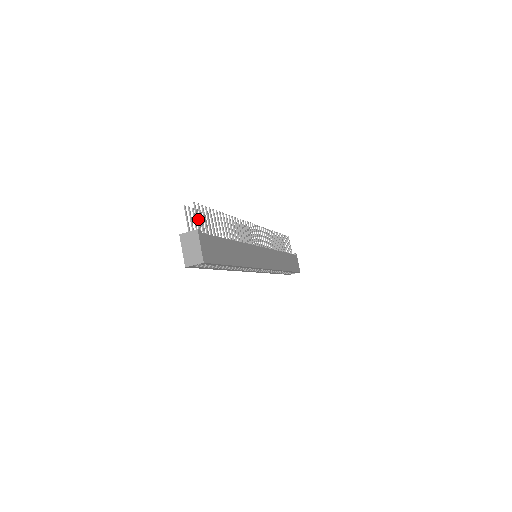
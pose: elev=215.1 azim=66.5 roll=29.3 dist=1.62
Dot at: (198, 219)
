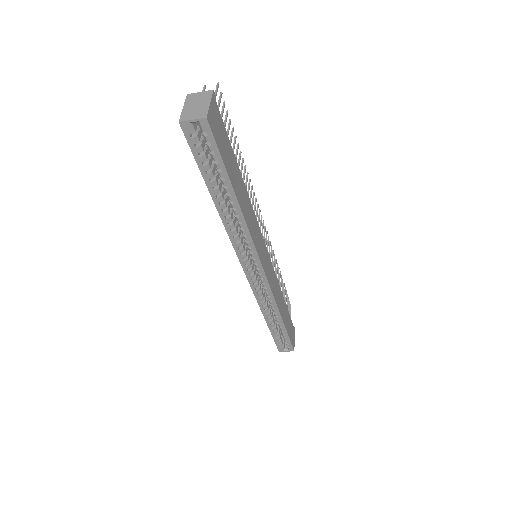
Dot at: occluded
